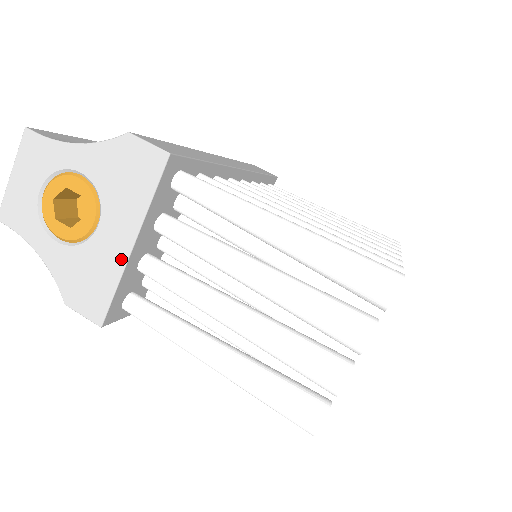
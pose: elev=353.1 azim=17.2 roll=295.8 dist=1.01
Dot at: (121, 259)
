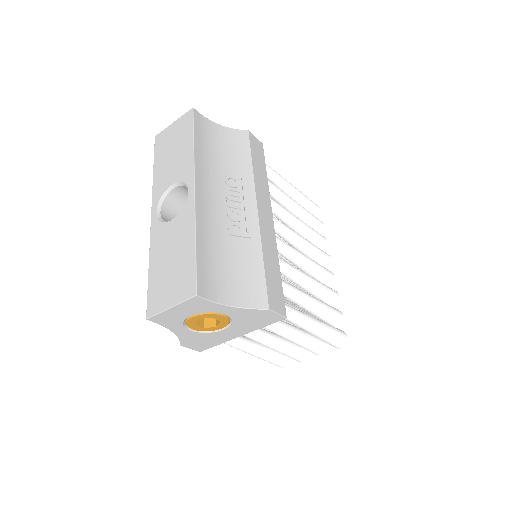
Dot at: (230, 339)
